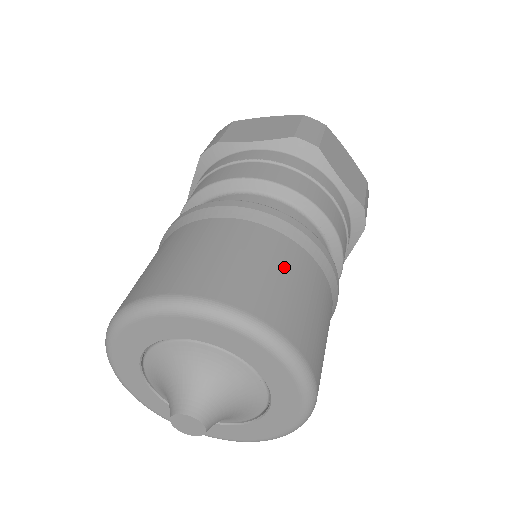
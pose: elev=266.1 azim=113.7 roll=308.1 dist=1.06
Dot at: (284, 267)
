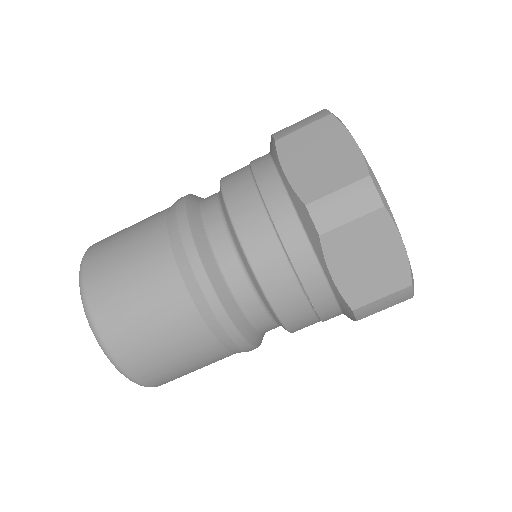
Dot at: (204, 366)
